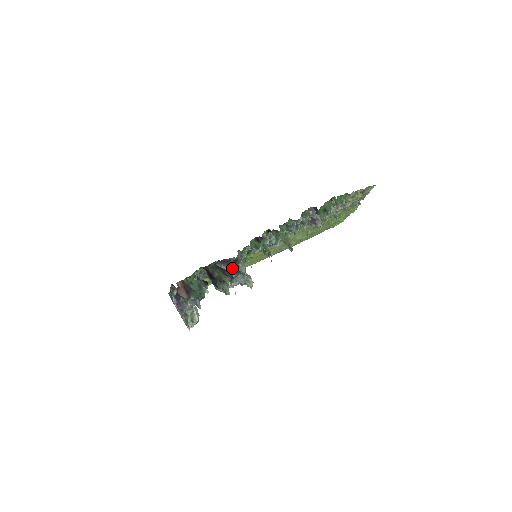
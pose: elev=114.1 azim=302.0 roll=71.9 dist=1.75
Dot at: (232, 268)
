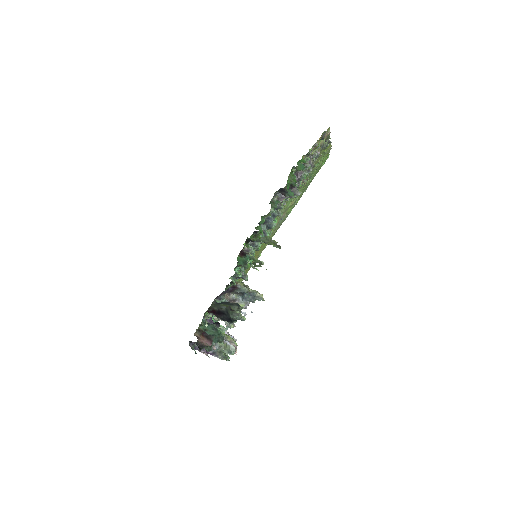
Dot at: (235, 292)
